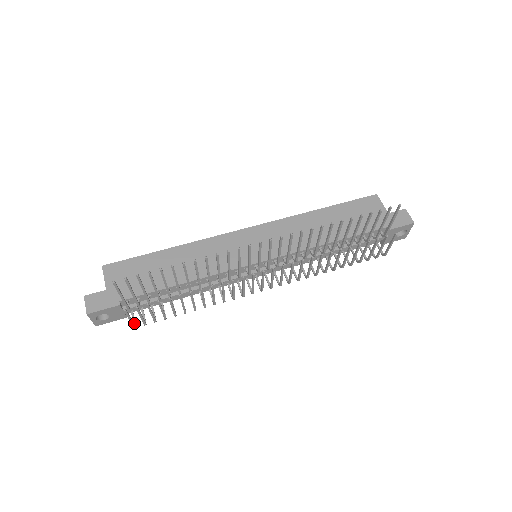
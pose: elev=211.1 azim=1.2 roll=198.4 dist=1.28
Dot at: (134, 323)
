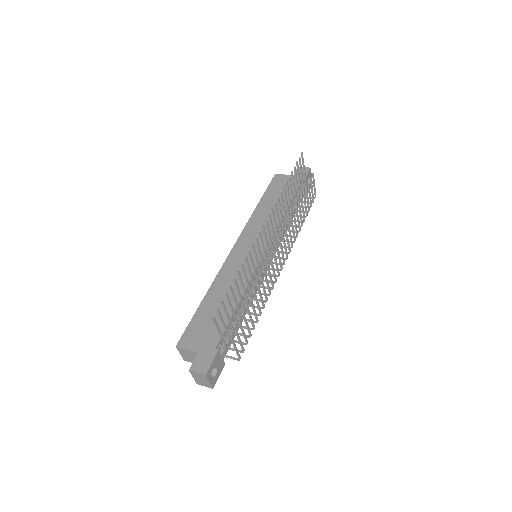
Dot at: (235, 359)
